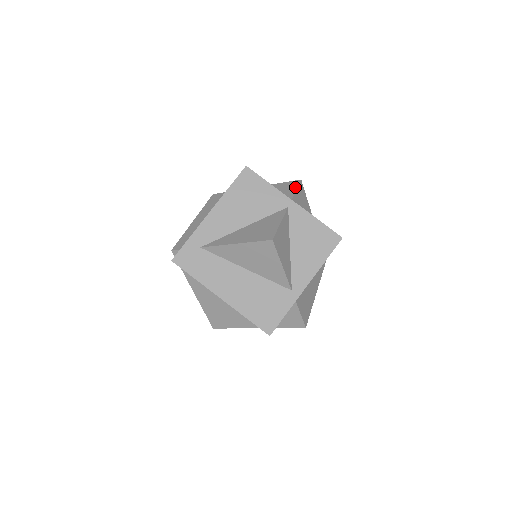
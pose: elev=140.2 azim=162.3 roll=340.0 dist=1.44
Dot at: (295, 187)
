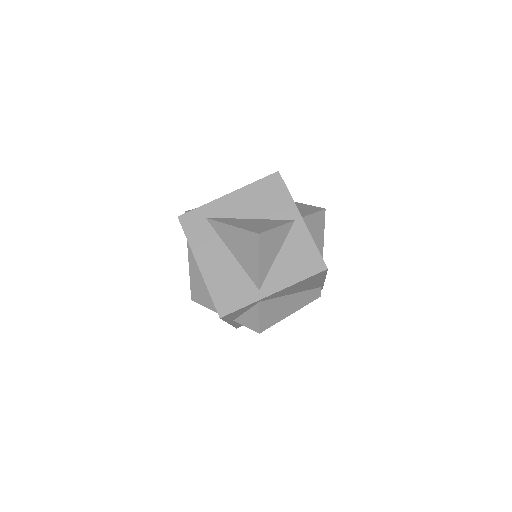
Dot at: (315, 211)
